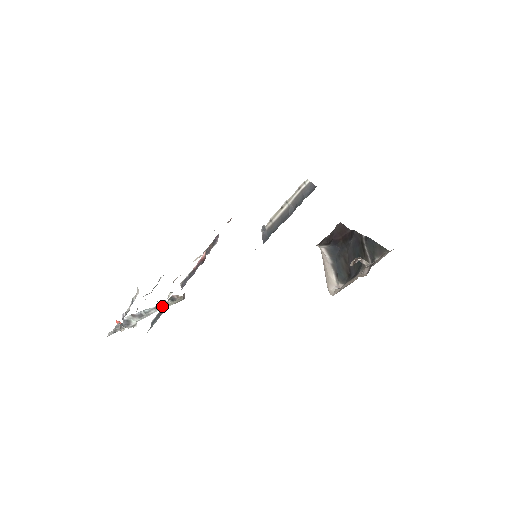
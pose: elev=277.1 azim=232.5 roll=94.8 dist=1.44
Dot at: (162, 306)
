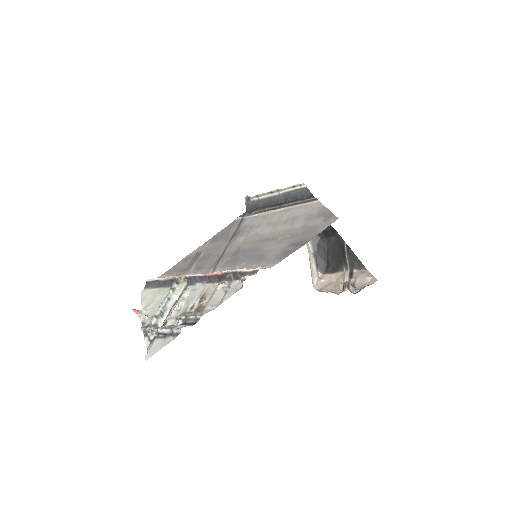
Dot at: (172, 294)
